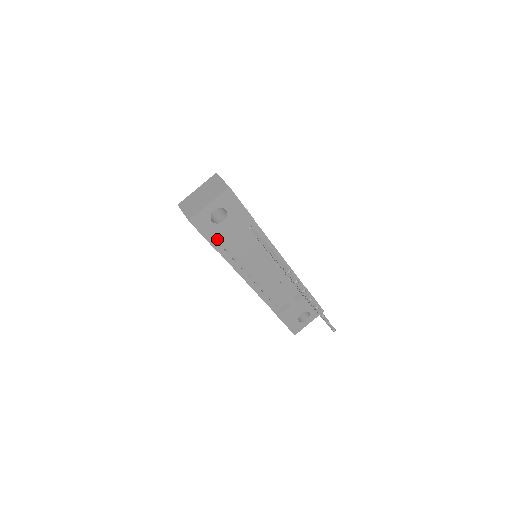
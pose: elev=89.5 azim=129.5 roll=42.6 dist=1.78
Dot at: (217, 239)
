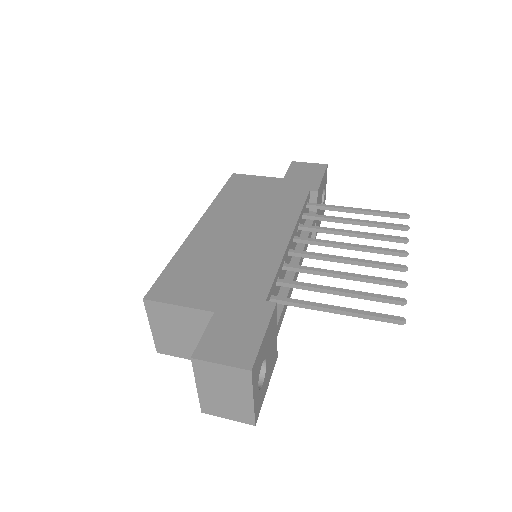
Dot at: (271, 365)
